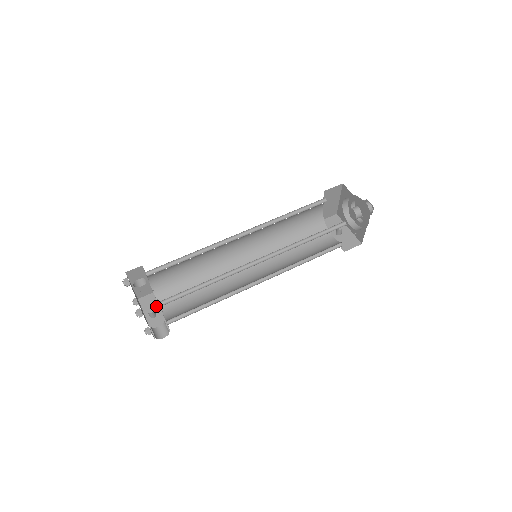
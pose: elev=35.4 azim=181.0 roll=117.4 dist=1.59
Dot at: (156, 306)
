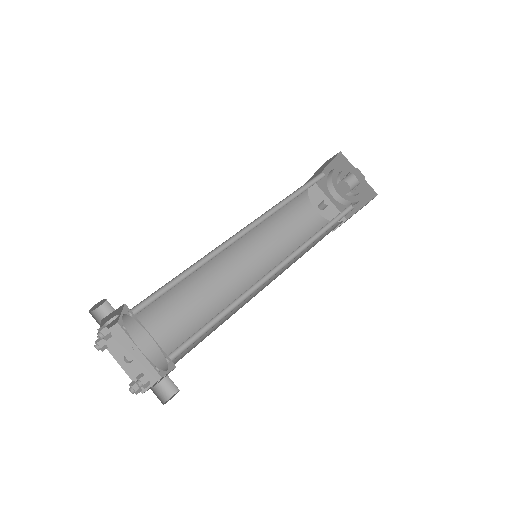
Dot at: (129, 343)
